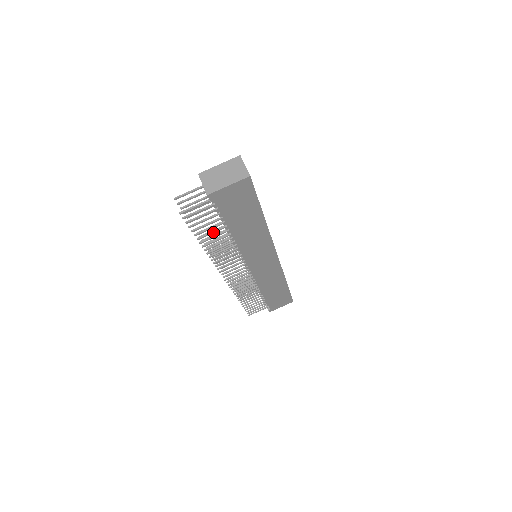
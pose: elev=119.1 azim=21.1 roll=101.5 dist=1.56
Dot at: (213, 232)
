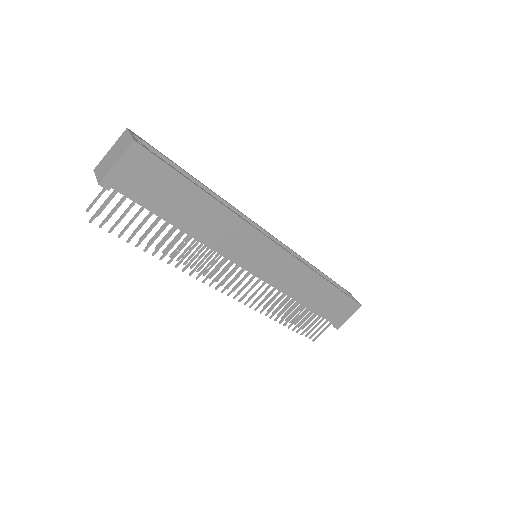
Dot at: (157, 235)
